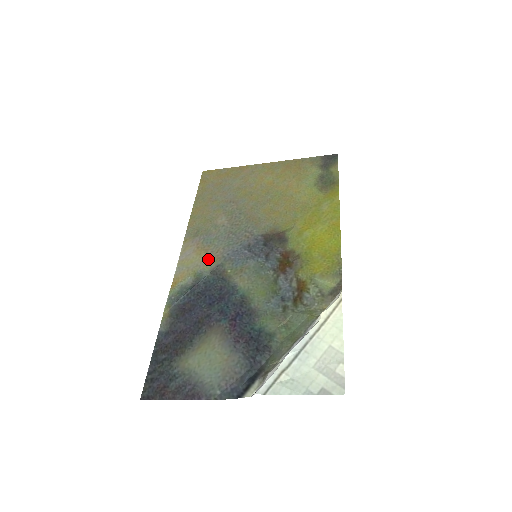
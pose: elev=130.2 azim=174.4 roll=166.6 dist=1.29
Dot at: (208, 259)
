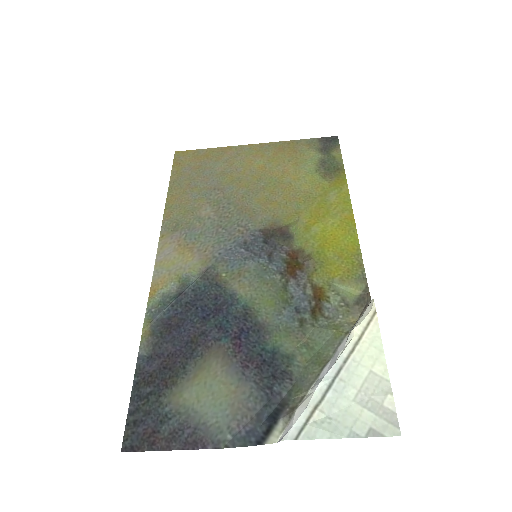
Dot at: (194, 260)
